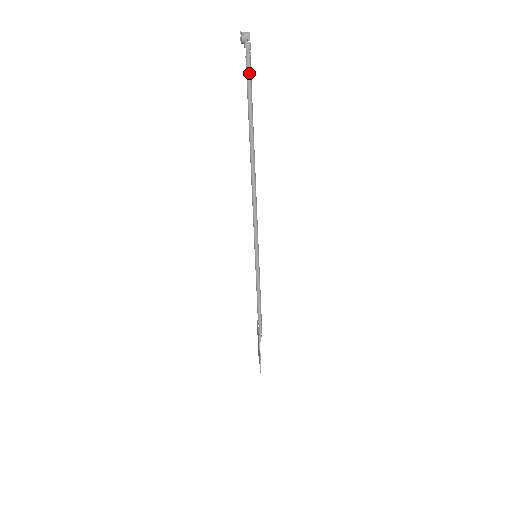
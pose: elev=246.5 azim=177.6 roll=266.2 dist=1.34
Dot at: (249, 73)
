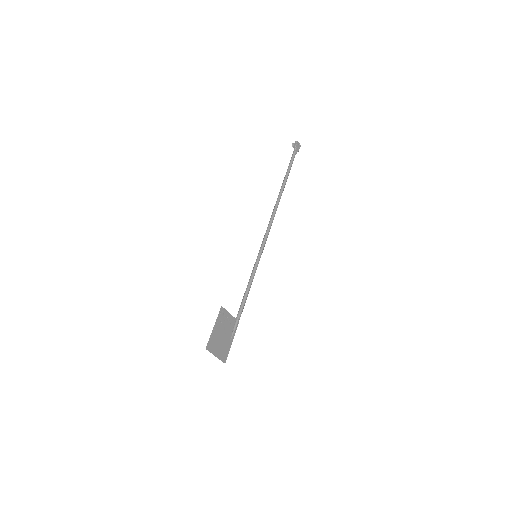
Dot at: (292, 157)
